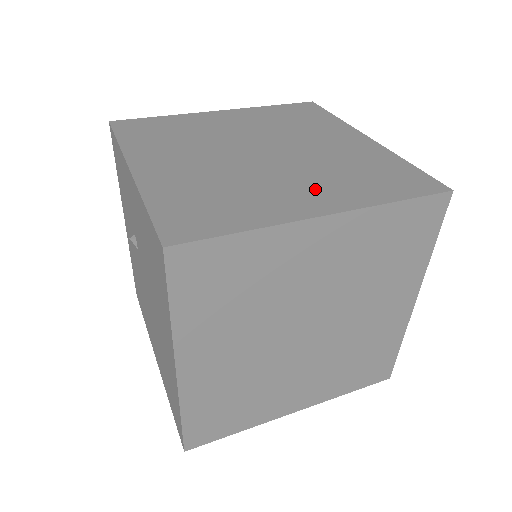
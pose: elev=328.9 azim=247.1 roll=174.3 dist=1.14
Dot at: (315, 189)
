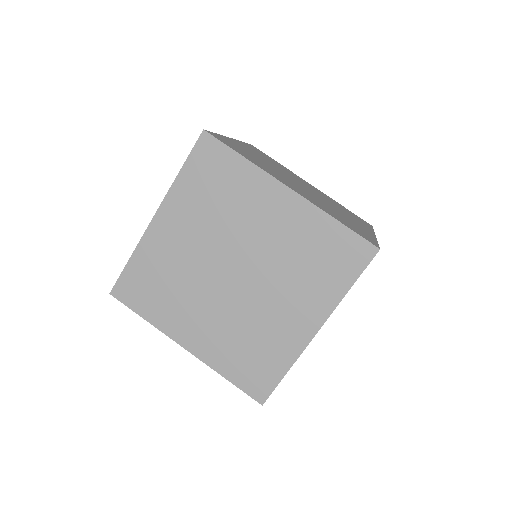
Dot at: (207, 331)
